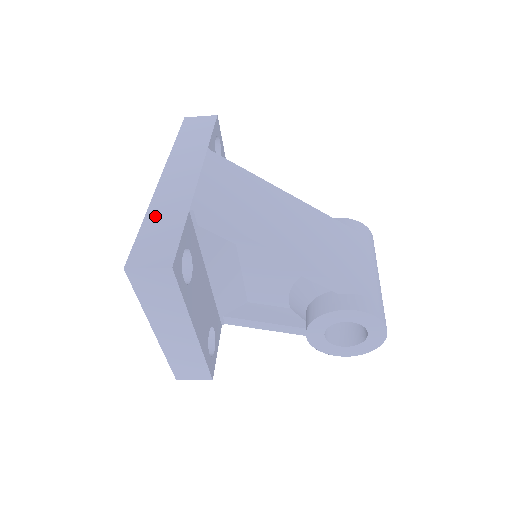
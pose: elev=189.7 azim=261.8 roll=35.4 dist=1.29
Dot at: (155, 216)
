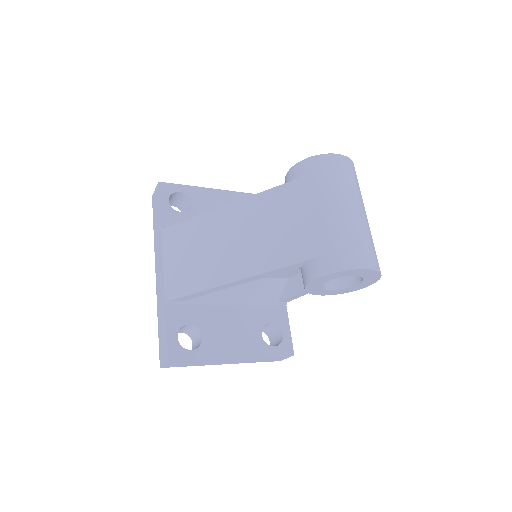
Dot at: (159, 316)
